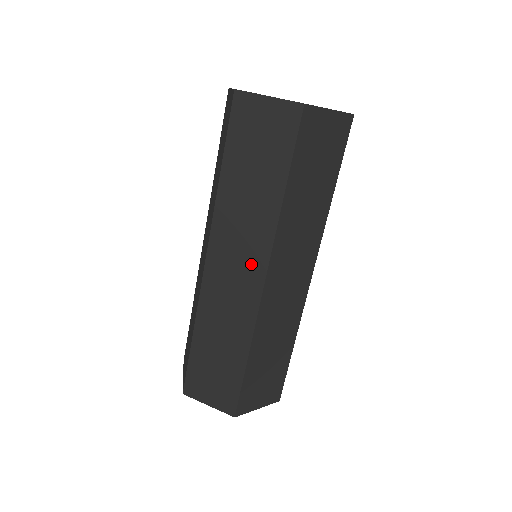
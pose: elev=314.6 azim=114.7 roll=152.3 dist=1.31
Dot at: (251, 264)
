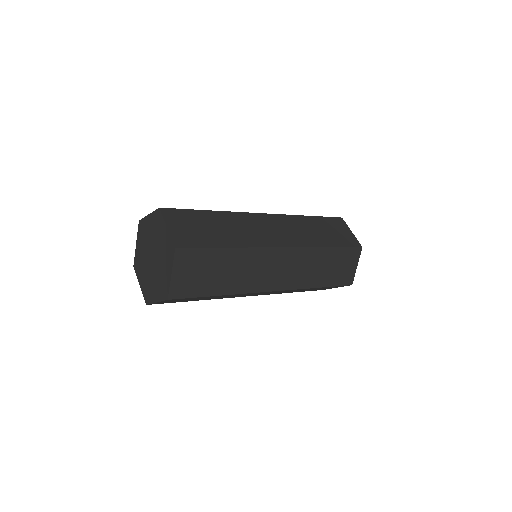
Dot at: occluded
